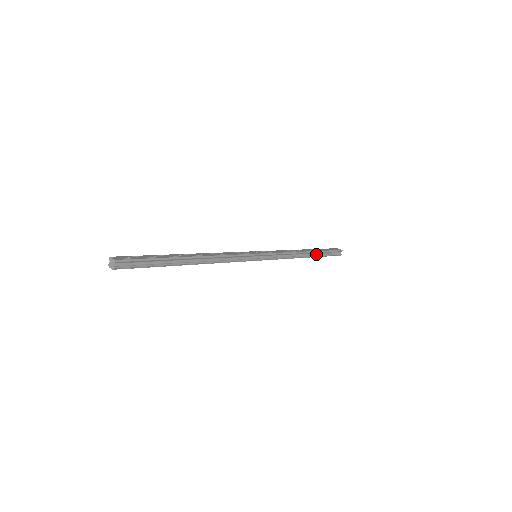
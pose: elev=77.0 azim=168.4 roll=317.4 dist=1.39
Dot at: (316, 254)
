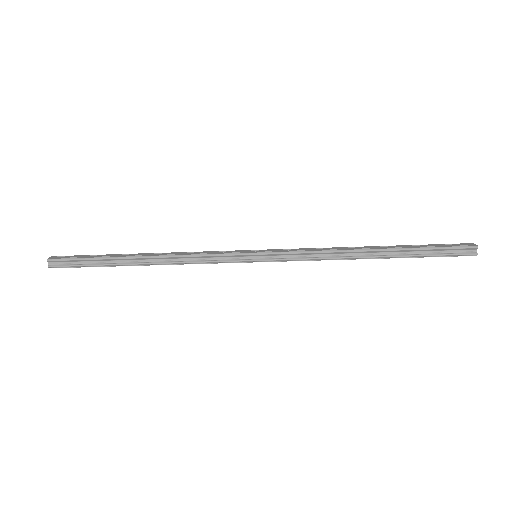
Dot at: (398, 253)
